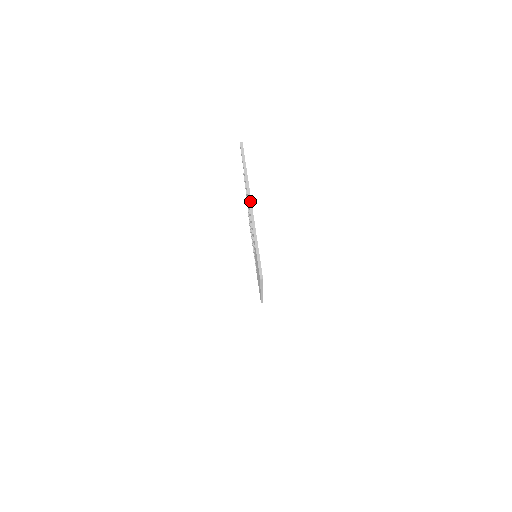
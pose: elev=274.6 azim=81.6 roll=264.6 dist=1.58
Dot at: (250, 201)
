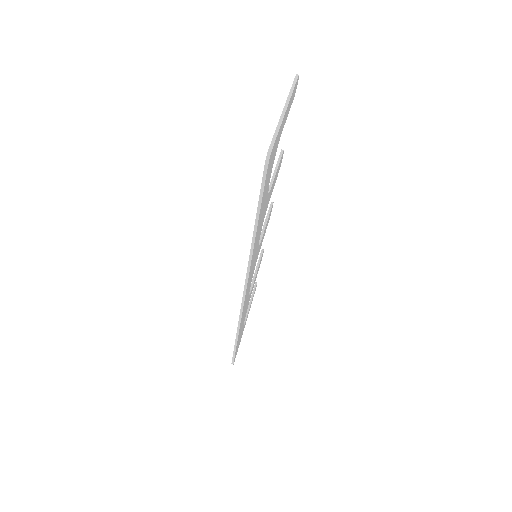
Dot at: (286, 105)
